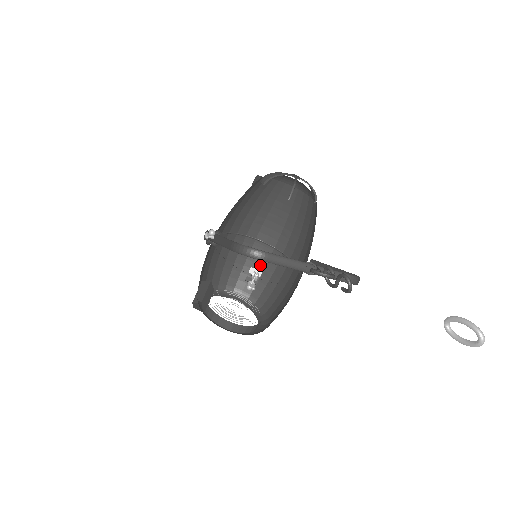
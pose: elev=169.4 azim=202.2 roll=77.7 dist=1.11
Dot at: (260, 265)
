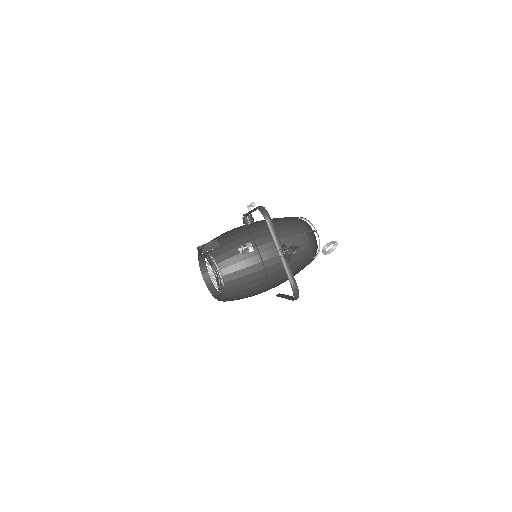
Dot at: (249, 278)
